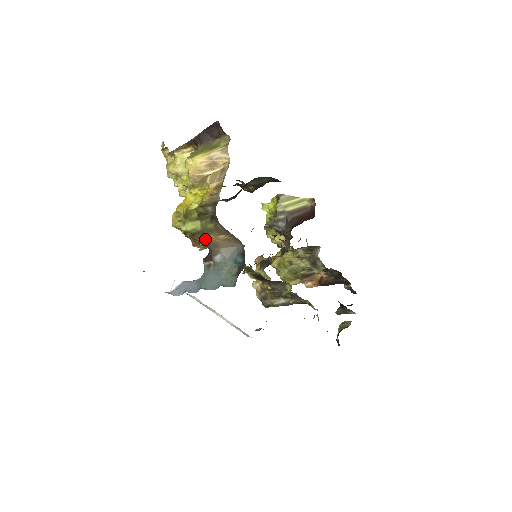
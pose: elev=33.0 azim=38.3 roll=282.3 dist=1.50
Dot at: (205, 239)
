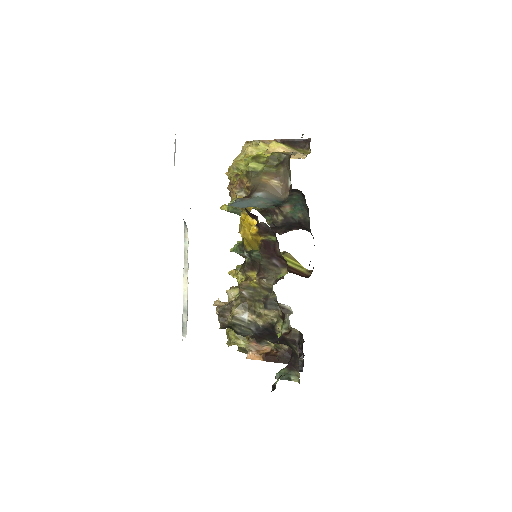
Dot at: (258, 178)
